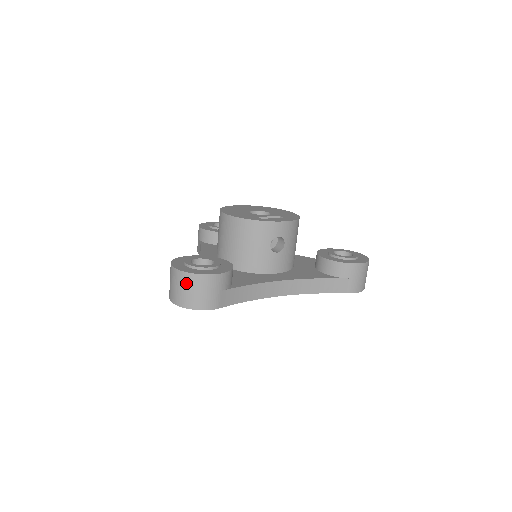
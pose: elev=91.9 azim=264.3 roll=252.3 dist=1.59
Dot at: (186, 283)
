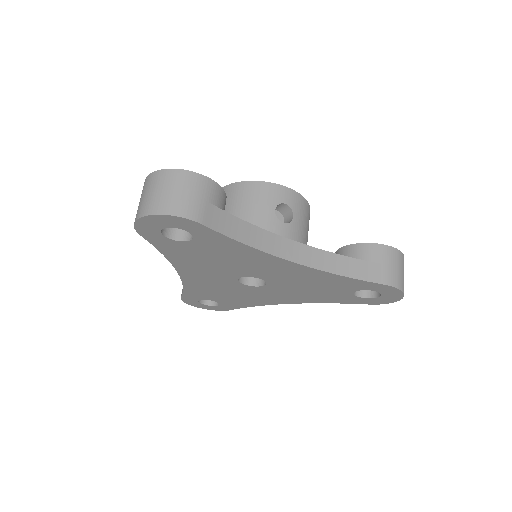
Dot at: (161, 182)
